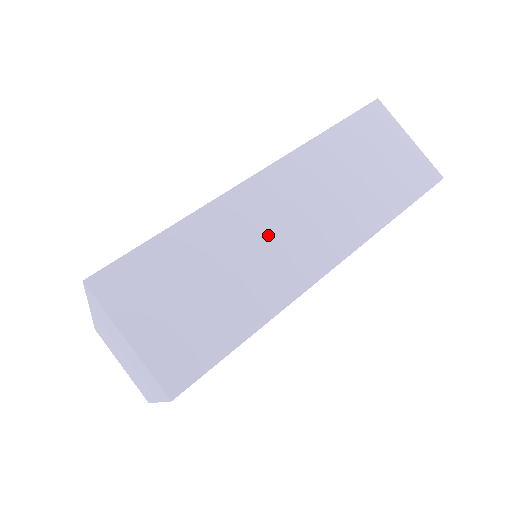
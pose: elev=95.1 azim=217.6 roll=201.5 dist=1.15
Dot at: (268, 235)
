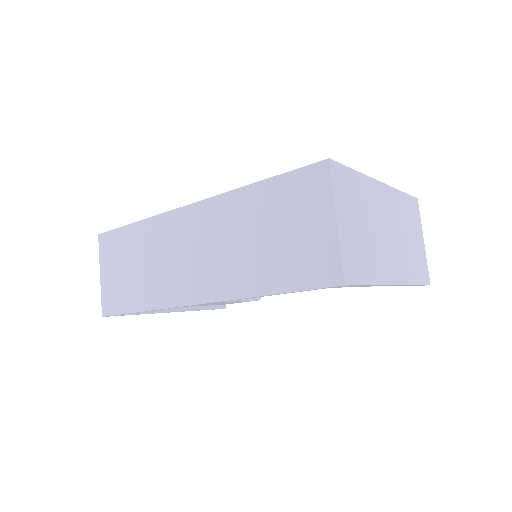
Dot at: (173, 255)
